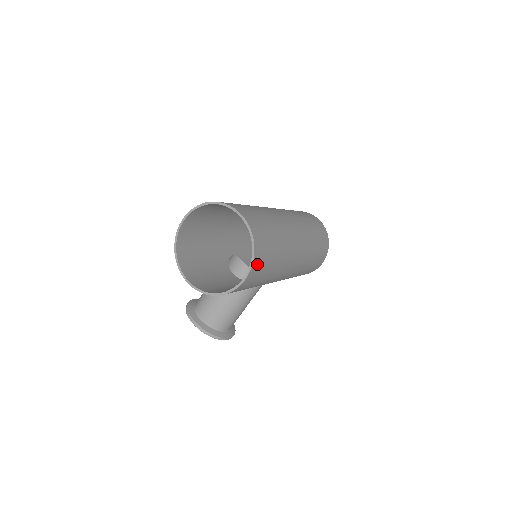
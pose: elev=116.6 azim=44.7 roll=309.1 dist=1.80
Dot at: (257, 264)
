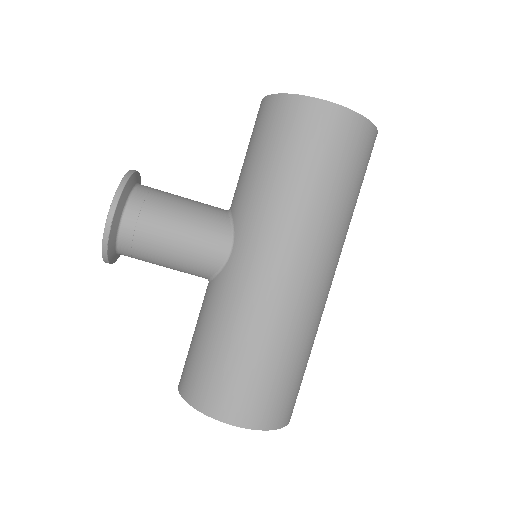
Dot at: (349, 126)
